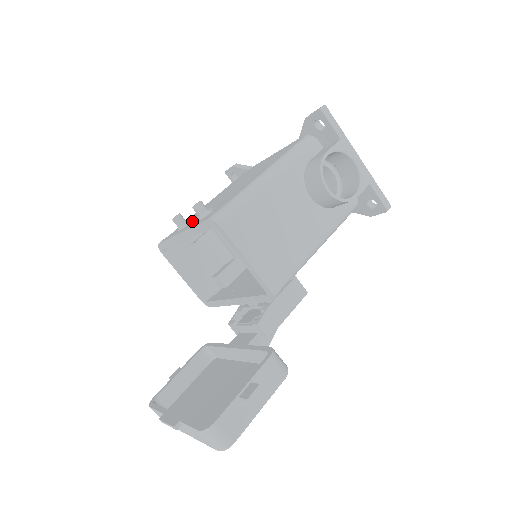
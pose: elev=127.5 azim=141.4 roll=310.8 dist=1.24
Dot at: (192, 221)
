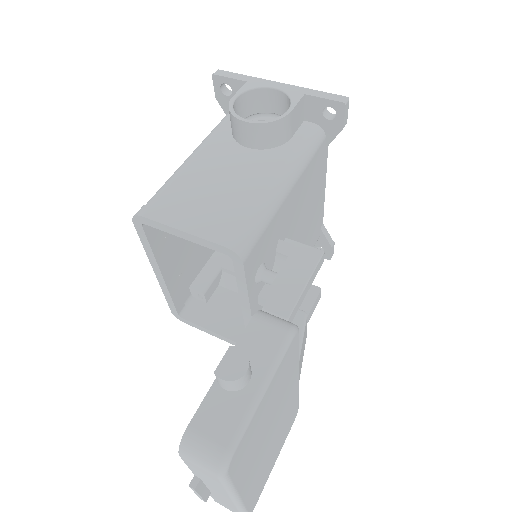
Dot at: occluded
